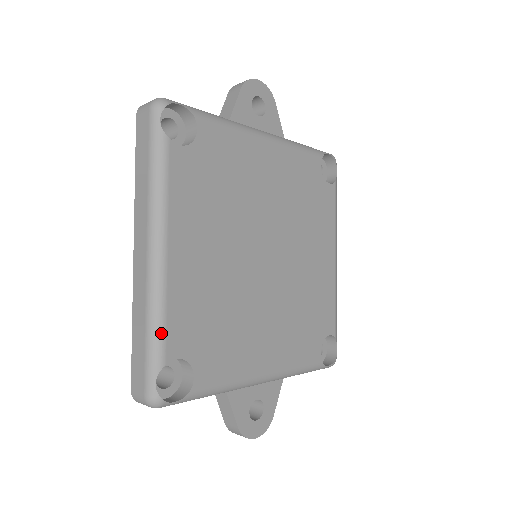
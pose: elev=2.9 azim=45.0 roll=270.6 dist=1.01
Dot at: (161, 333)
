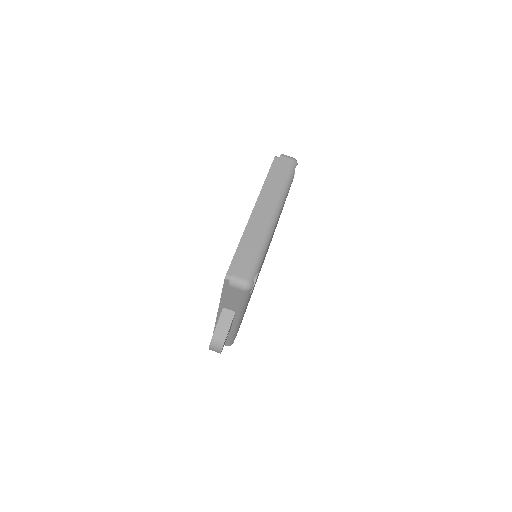
Dot at: (264, 255)
